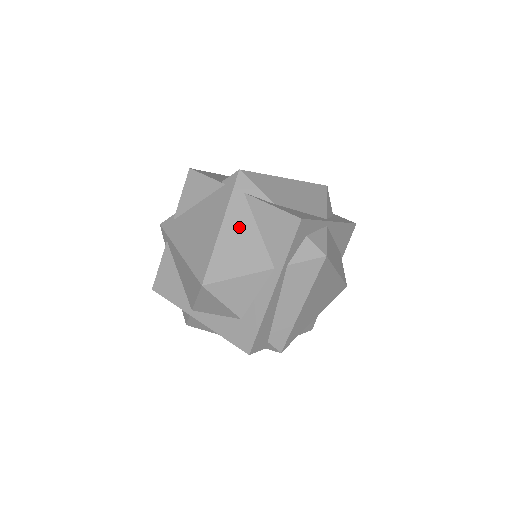
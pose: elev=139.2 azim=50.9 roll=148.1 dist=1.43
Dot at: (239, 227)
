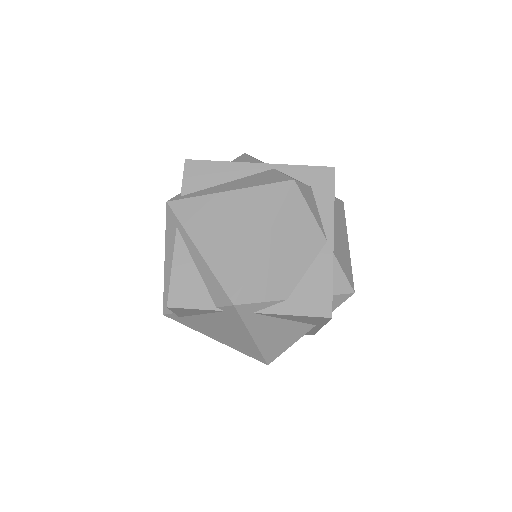
Dot at: (268, 329)
